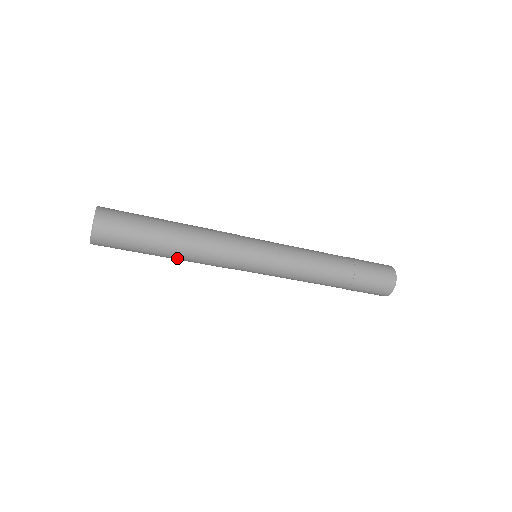
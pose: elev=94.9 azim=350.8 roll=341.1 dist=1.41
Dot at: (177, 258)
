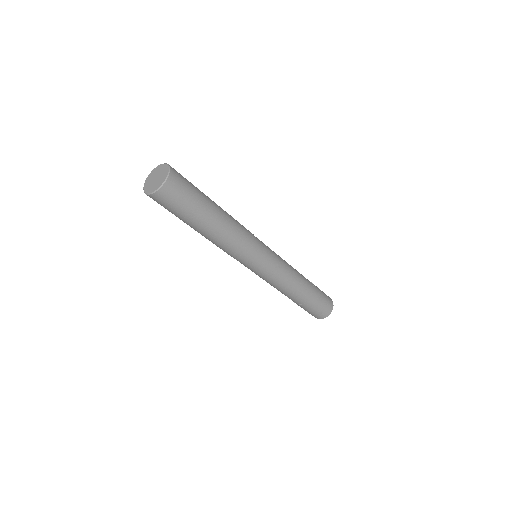
Dot at: (204, 236)
